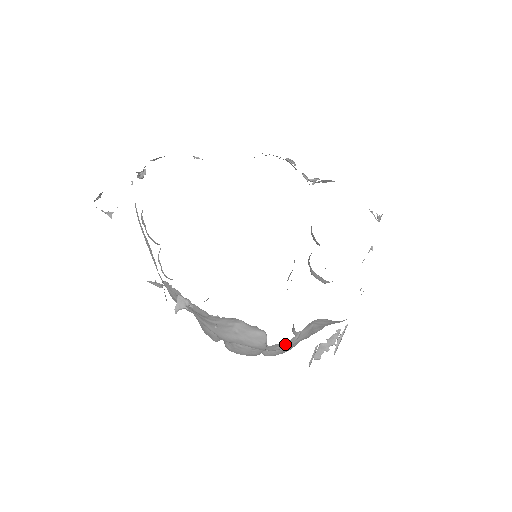
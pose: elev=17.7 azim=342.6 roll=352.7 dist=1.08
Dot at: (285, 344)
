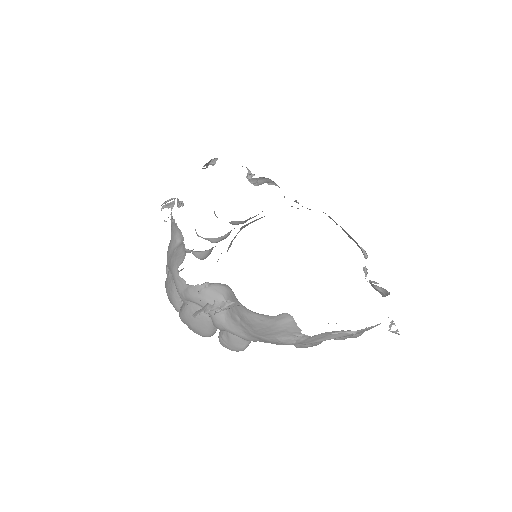
Dot at: (190, 289)
